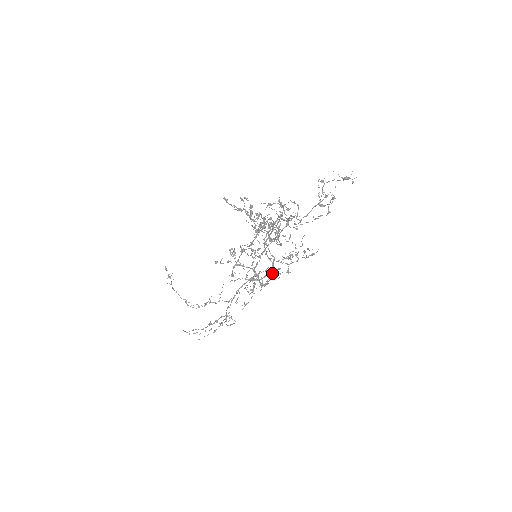
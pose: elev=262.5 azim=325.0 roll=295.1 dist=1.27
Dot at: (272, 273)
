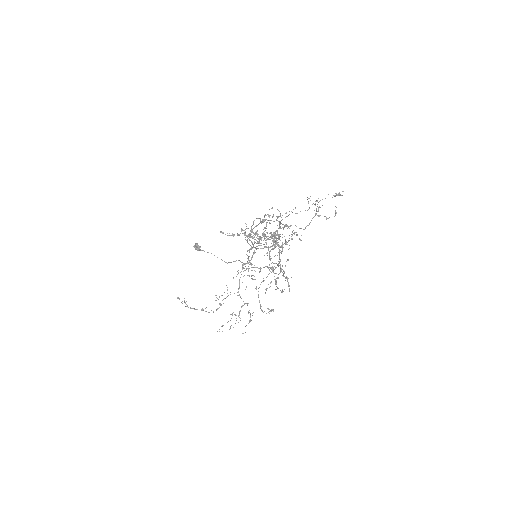
Dot at: (282, 265)
